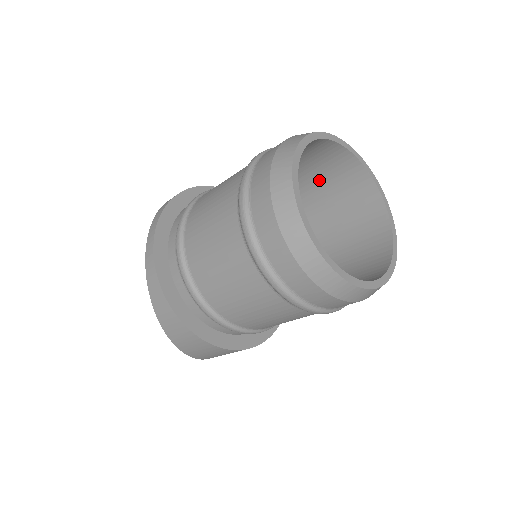
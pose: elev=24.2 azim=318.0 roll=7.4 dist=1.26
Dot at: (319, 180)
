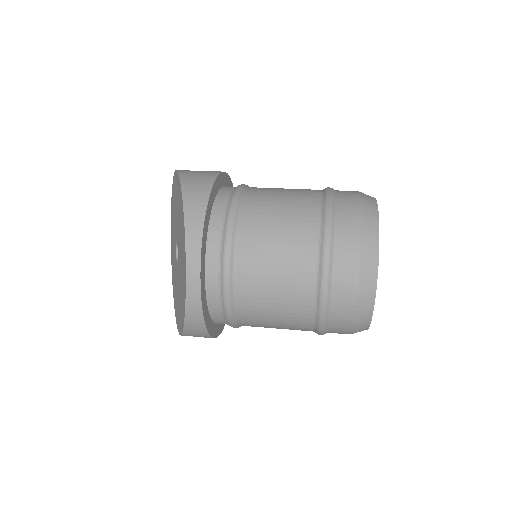
Dot at: occluded
